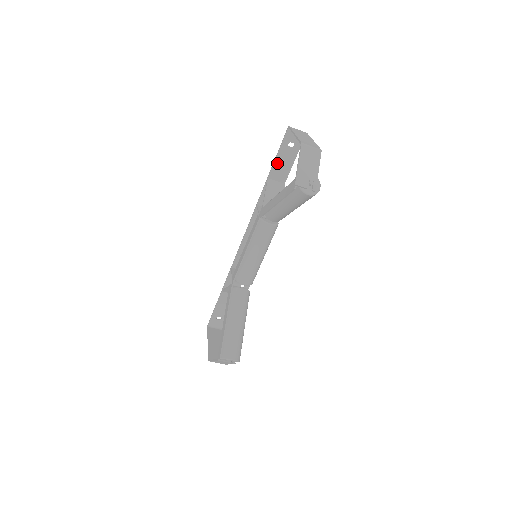
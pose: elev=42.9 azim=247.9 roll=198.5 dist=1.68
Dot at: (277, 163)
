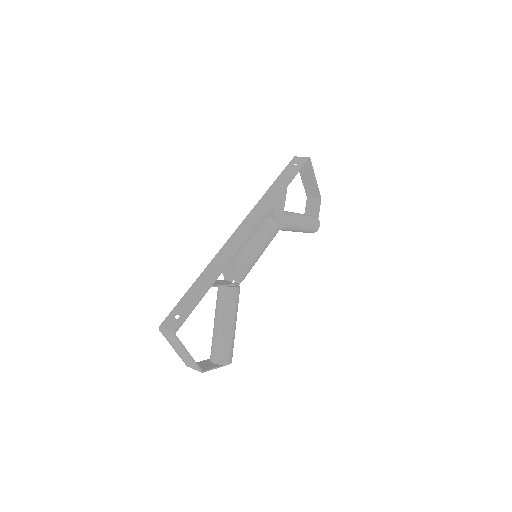
Dot at: (187, 297)
